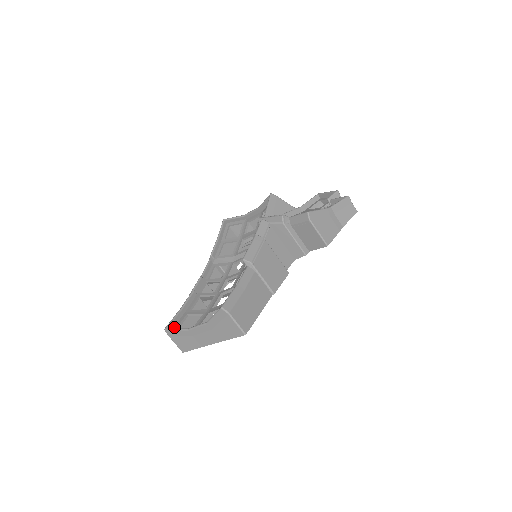
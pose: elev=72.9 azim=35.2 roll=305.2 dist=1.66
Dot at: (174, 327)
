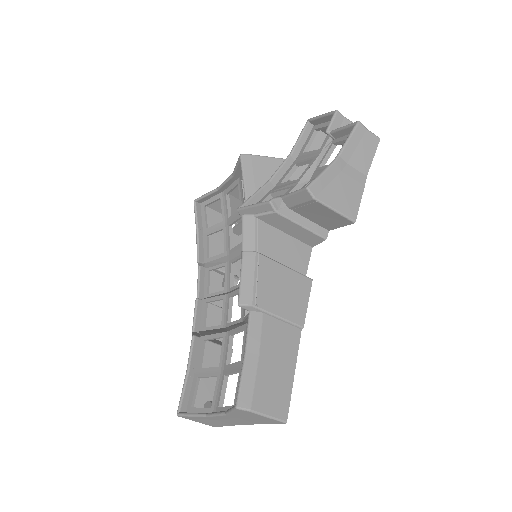
Dot at: (188, 404)
